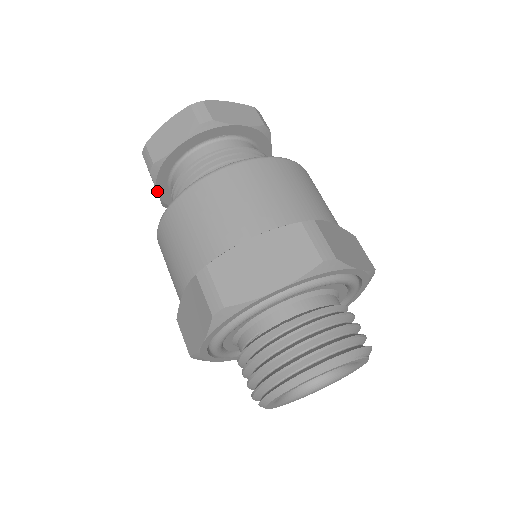
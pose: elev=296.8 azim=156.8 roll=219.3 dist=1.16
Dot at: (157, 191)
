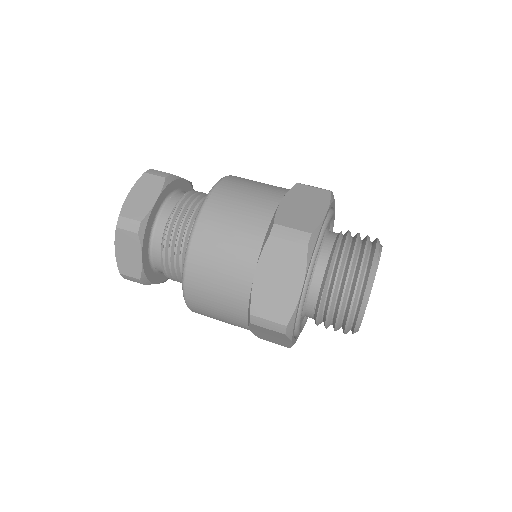
Dot at: occluded
